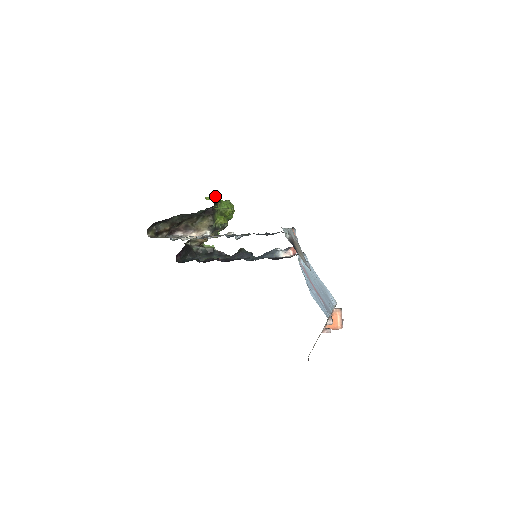
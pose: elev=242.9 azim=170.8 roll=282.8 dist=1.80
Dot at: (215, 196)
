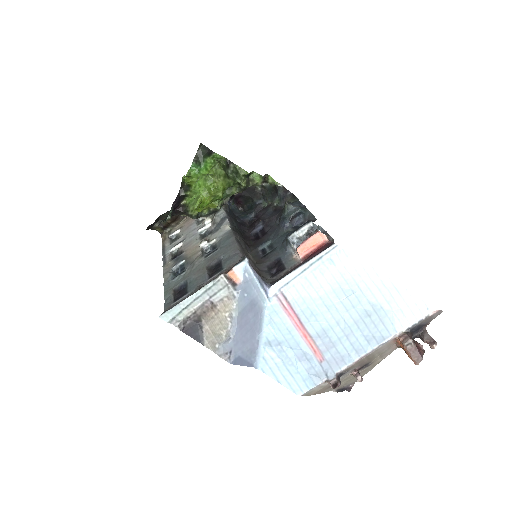
Dot at: (193, 170)
